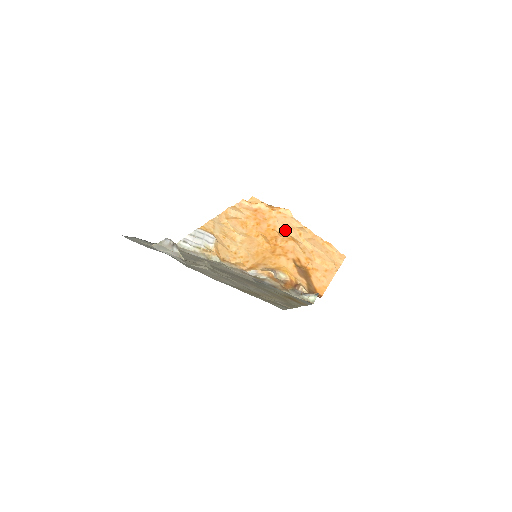
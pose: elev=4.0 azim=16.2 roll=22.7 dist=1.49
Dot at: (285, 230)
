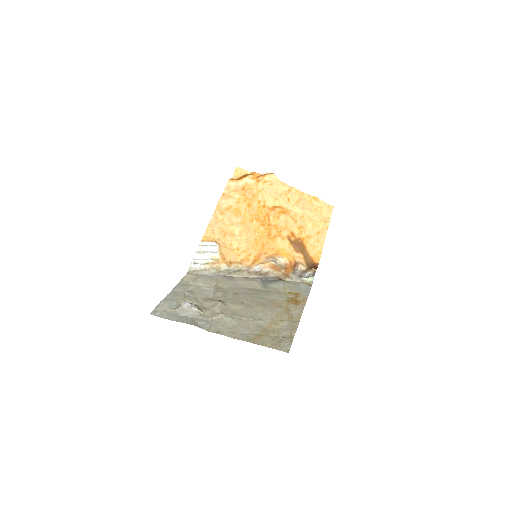
Dot at: (274, 201)
